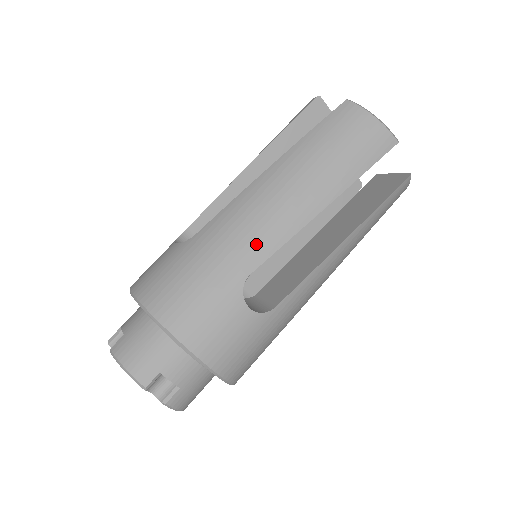
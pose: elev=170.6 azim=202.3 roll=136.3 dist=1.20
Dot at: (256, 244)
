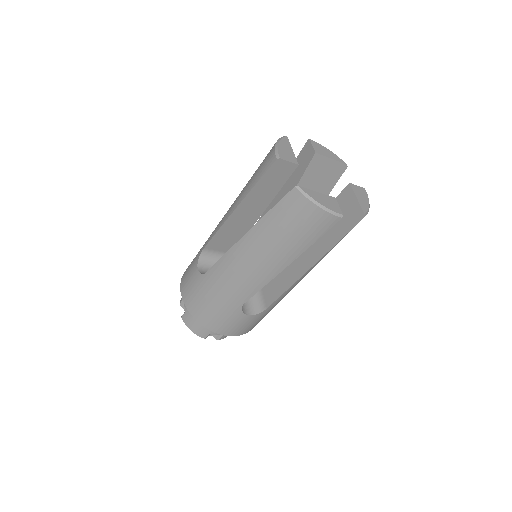
Dot at: (243, 290)
